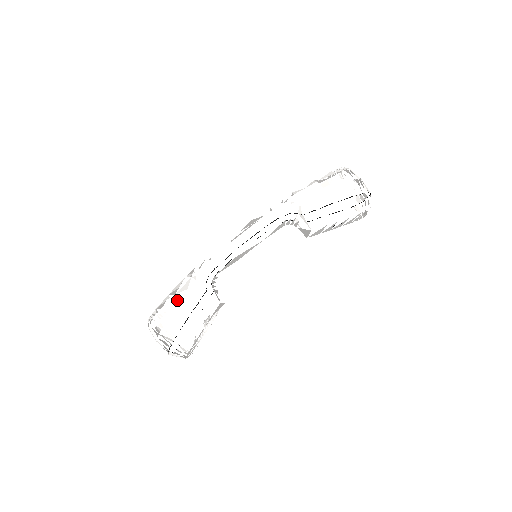
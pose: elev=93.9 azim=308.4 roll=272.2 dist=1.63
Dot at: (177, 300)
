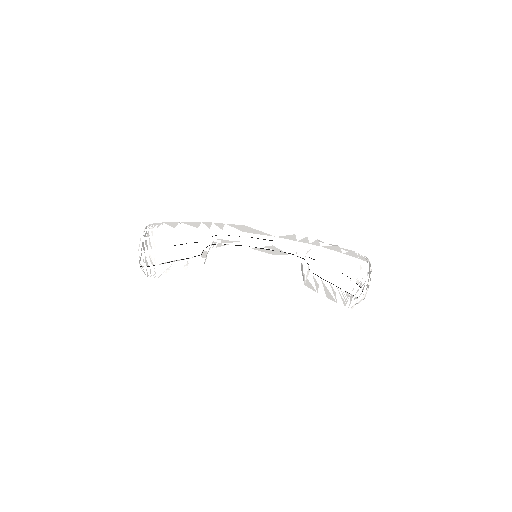
Dot at: occluded
